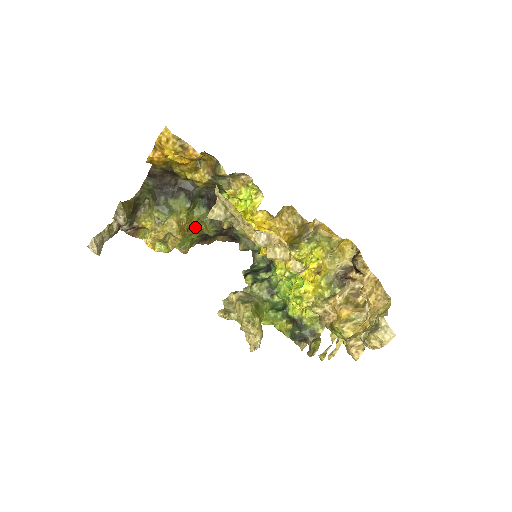
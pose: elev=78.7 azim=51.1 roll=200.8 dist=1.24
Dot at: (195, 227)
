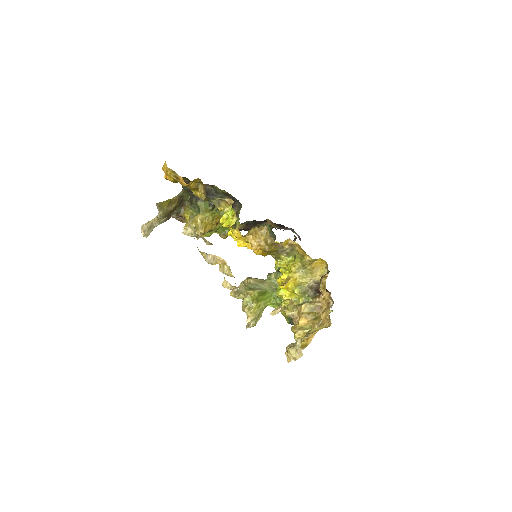
Dot at: occluded
